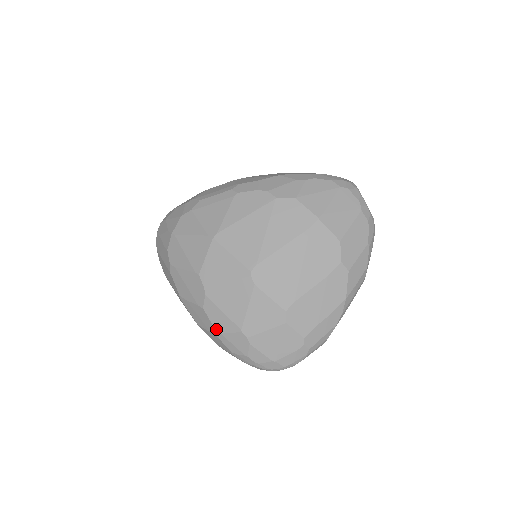
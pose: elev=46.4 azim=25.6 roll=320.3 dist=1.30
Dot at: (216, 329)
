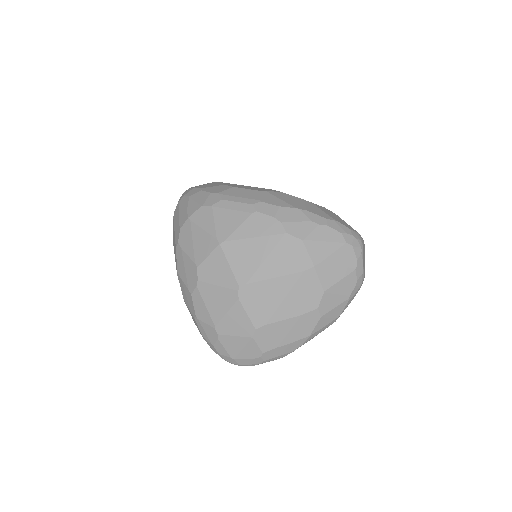
Dot at: (196, 315)
